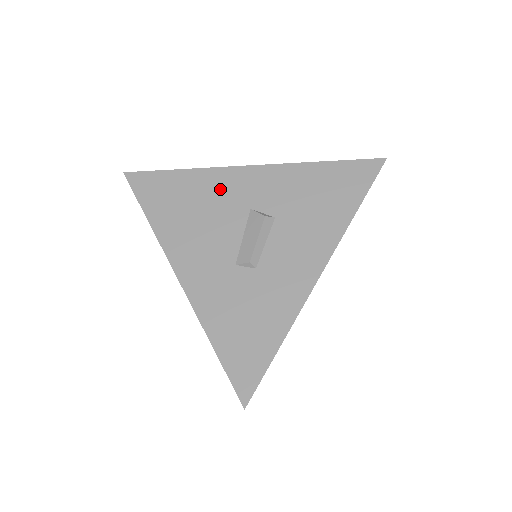
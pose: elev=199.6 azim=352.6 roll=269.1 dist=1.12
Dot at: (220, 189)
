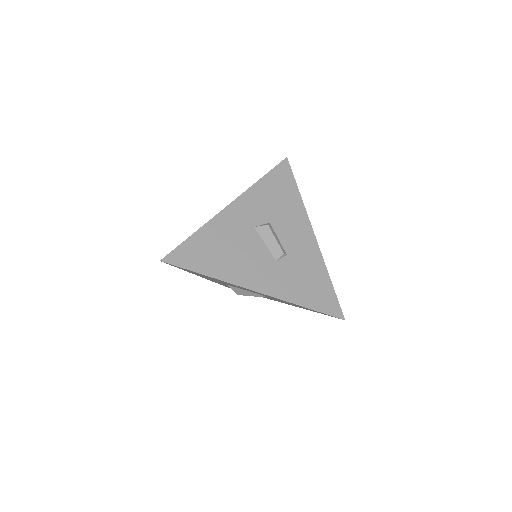
Dot at: (228, 228)
